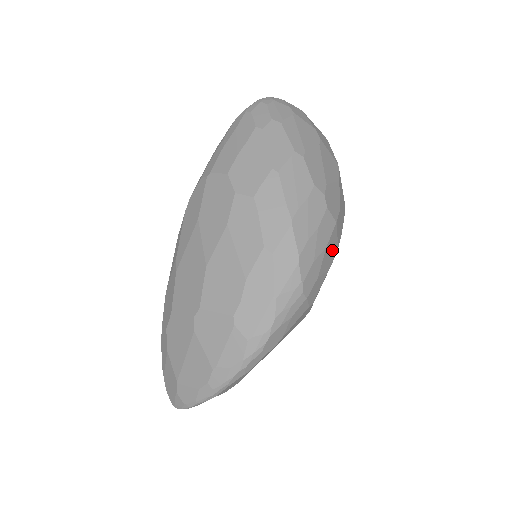
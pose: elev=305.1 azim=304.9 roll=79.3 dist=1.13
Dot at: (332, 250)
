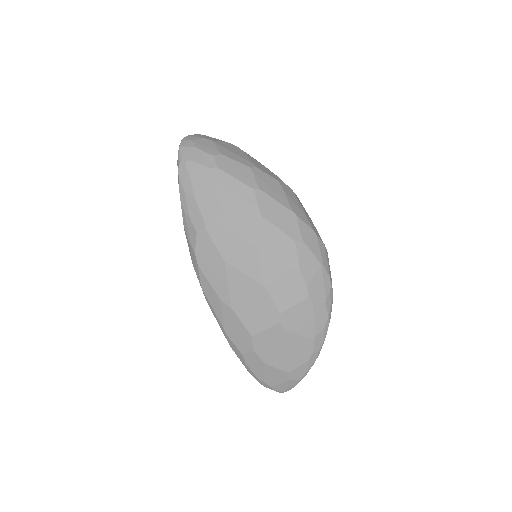
Dot at: occluded
